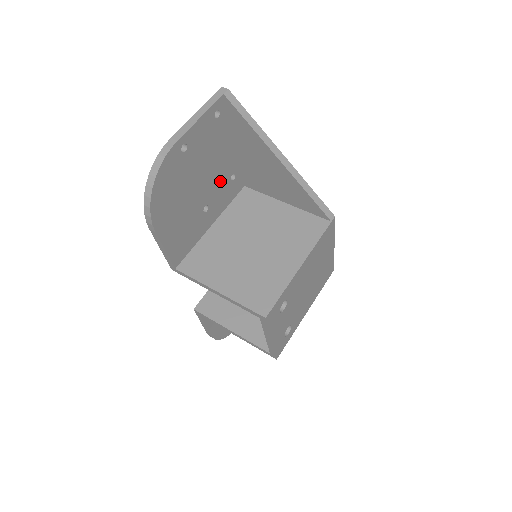
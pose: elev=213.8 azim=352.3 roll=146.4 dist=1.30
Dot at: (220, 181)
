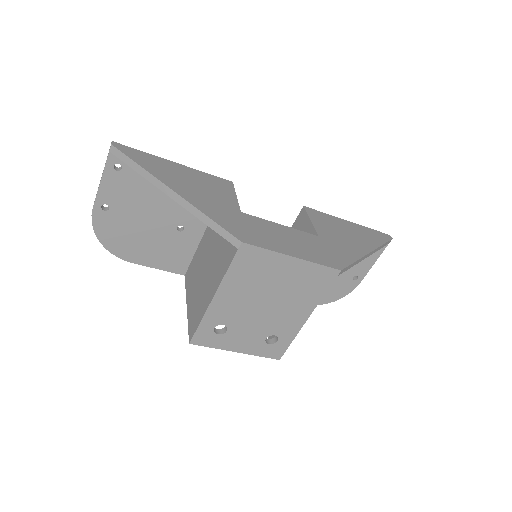
Dot at: occluded
